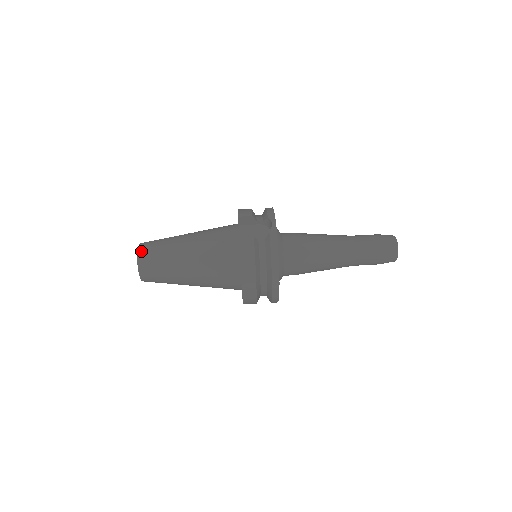
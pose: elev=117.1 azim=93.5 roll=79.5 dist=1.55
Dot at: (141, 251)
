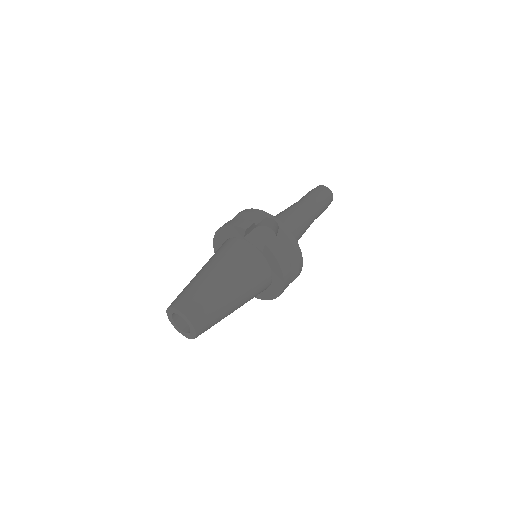
Dot at: (187, 312)
